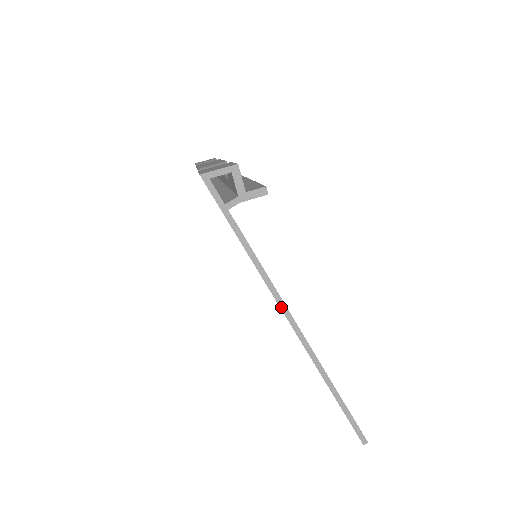
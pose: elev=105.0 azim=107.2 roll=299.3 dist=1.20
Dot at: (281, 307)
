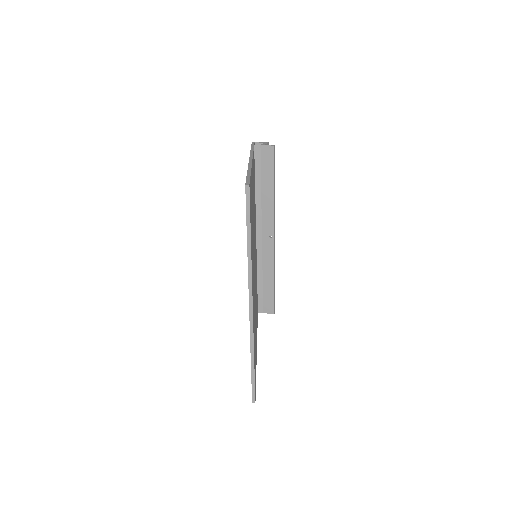
Dot at: (250, 157)
